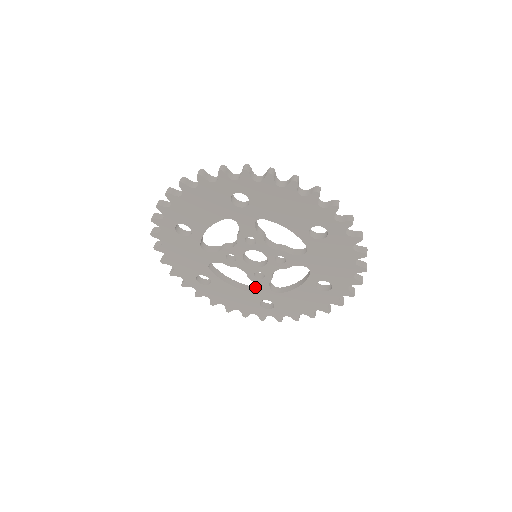
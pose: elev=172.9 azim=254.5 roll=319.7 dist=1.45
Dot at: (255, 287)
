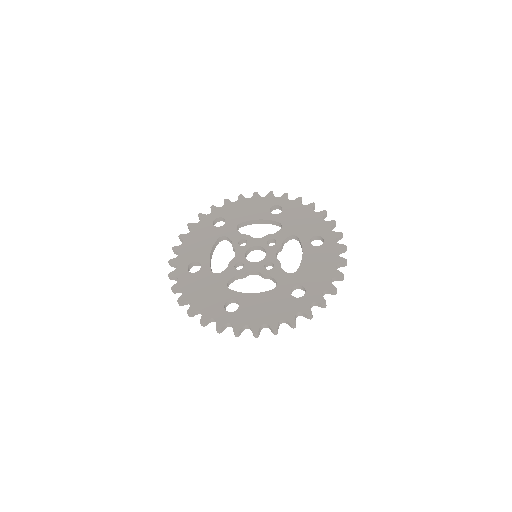
Dot at: occluded
